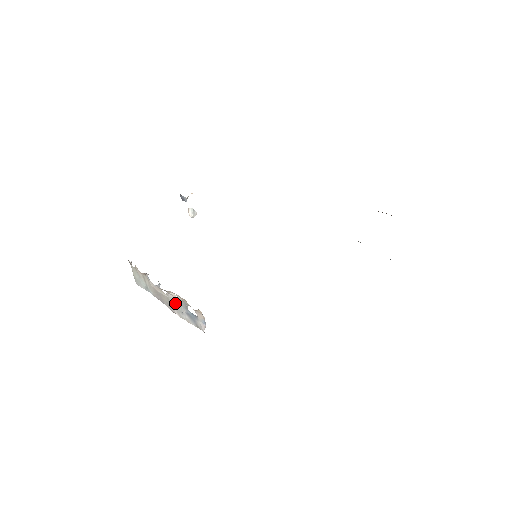
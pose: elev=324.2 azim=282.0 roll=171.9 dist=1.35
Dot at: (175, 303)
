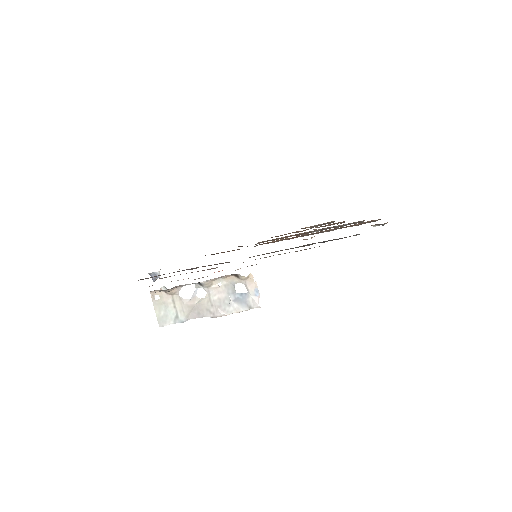
Dot at: (219, 298)
